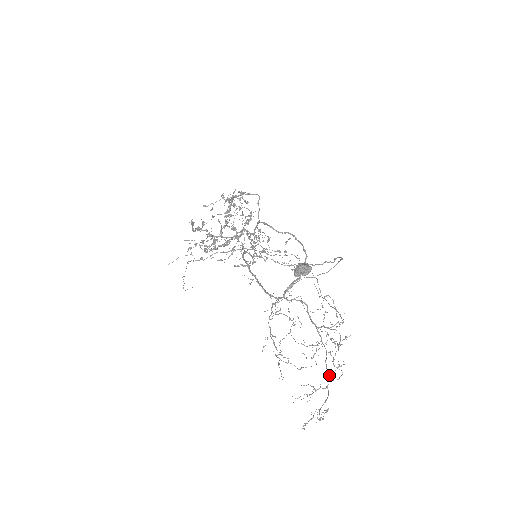
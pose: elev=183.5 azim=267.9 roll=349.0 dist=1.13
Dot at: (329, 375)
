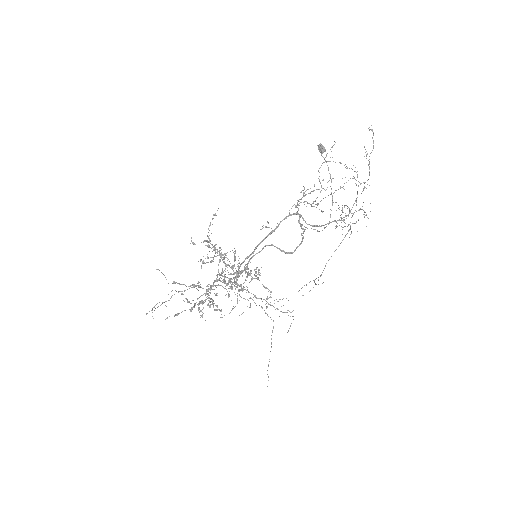
Dot at: occluded
